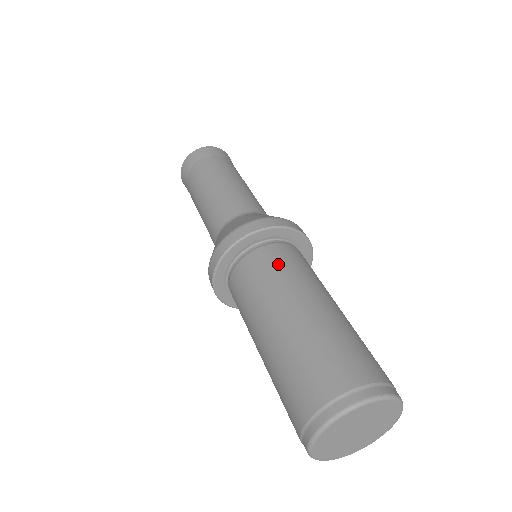
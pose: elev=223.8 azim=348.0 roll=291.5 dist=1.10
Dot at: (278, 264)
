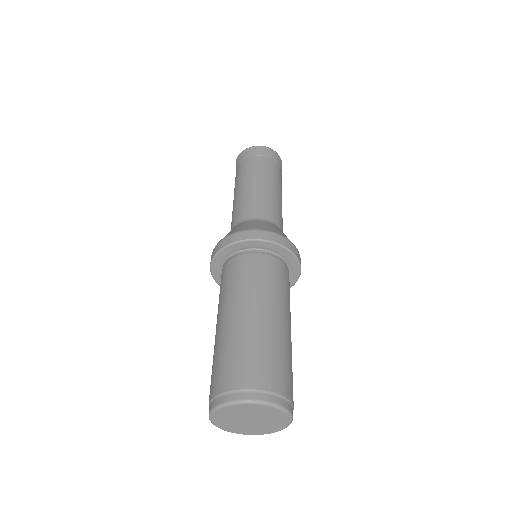
Dot at: (275, 276)
